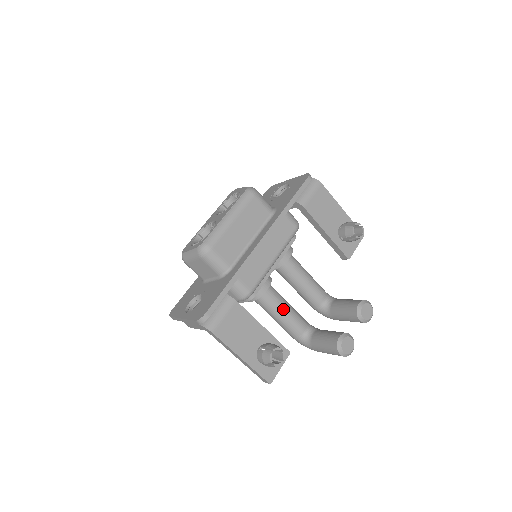
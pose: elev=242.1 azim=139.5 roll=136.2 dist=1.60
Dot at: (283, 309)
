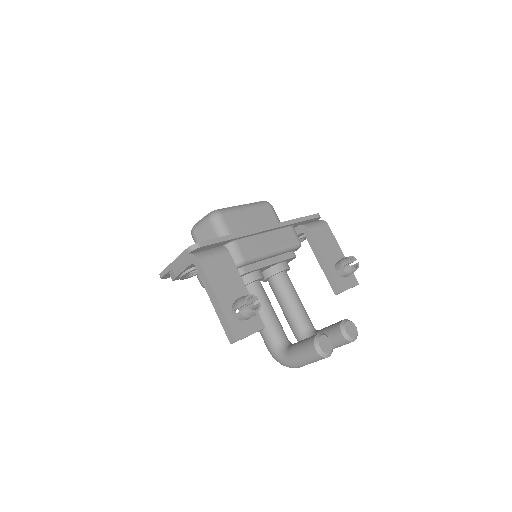
Dot at: (268, 308)
